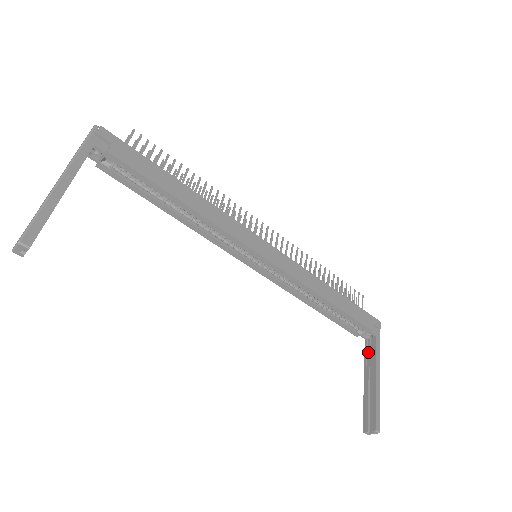
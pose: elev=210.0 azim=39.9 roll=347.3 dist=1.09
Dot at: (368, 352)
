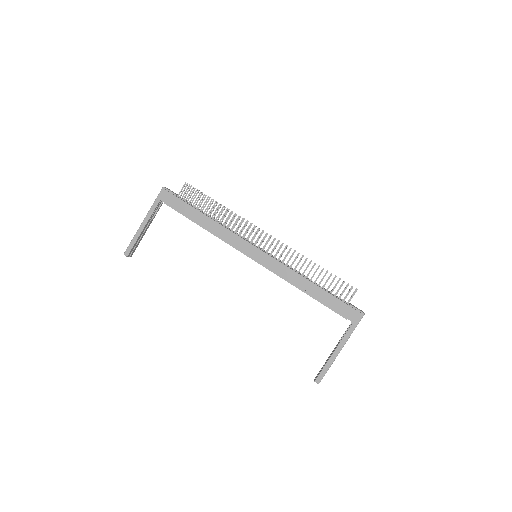
Dot at: occluded
